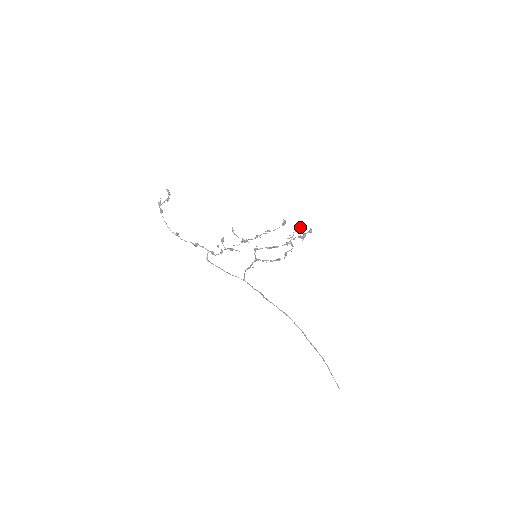
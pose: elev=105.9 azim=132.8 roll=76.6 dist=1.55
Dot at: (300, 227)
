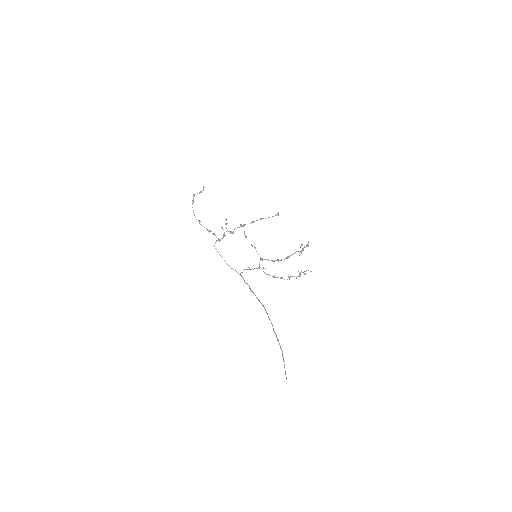
Dot at: occluded
